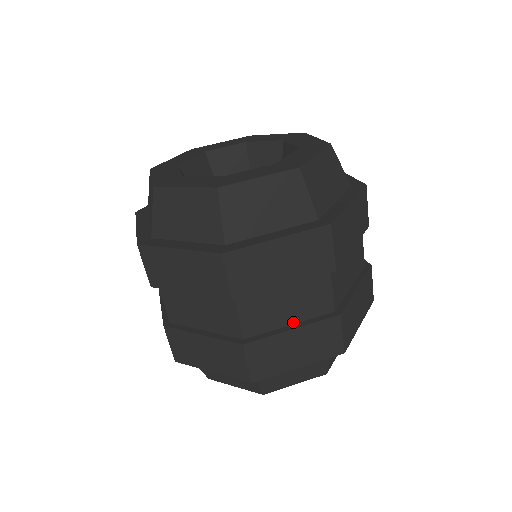
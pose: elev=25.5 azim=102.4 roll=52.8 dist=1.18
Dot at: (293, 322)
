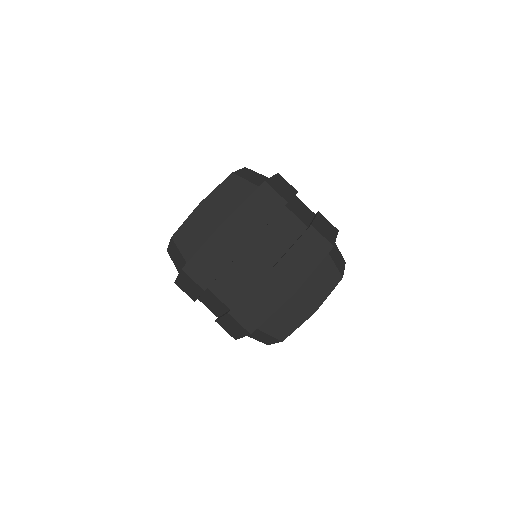
Dot at: (250, 288)
